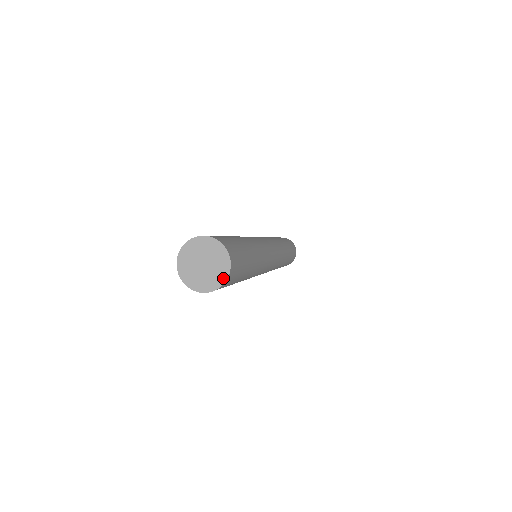
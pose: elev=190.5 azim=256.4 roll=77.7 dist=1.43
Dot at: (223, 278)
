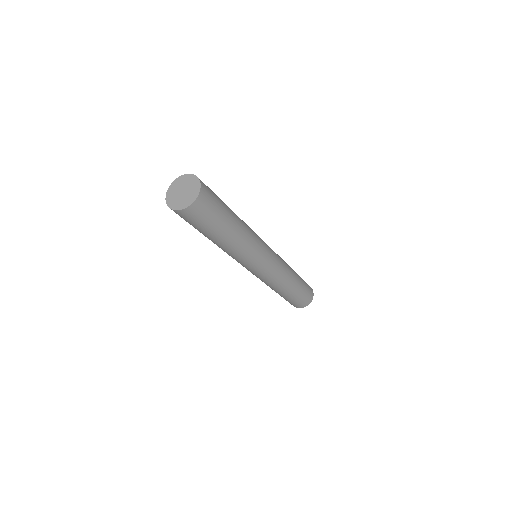
Dot at: (195, 197)
